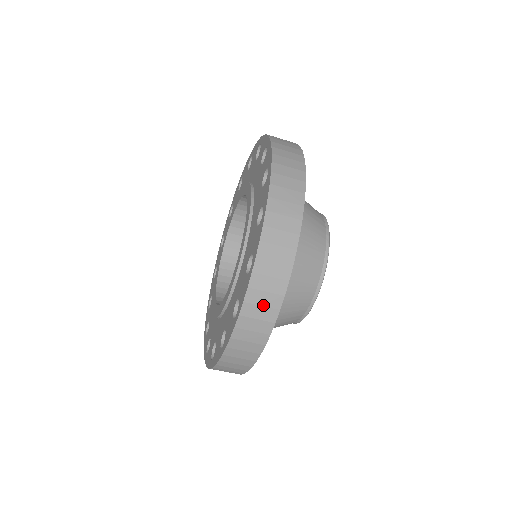
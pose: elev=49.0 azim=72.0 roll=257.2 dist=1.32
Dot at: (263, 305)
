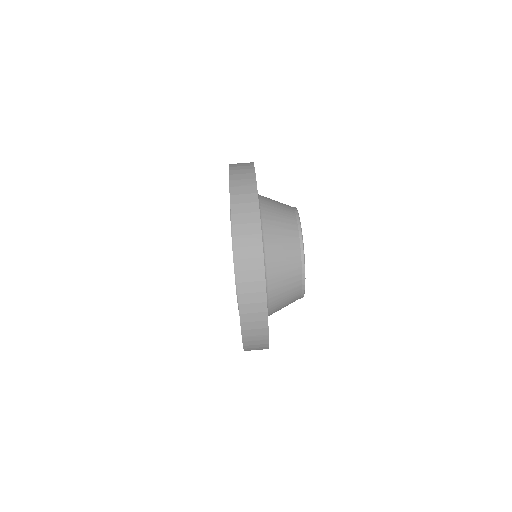
Dot at: (249, 246)
